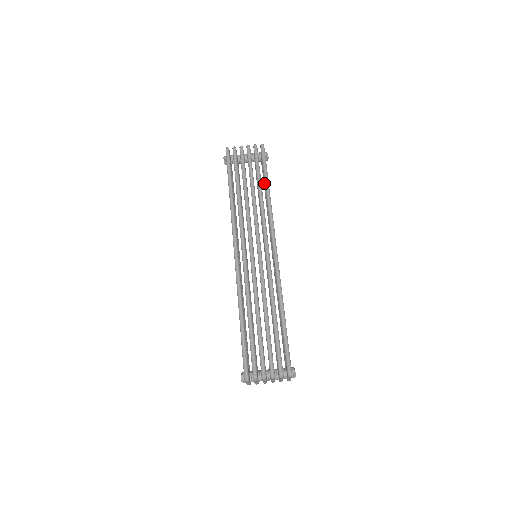
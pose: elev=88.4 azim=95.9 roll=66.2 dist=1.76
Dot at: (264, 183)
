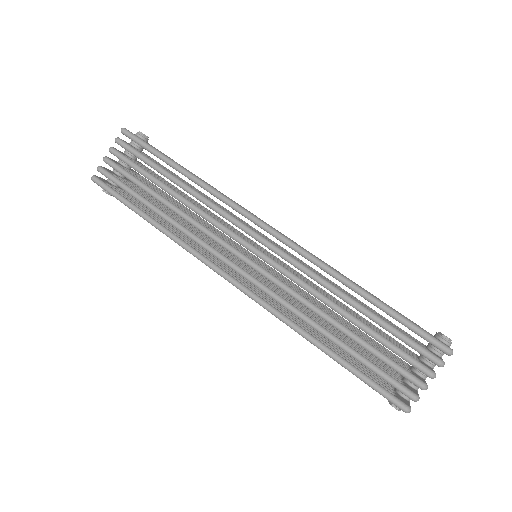
Dot at: occluded
